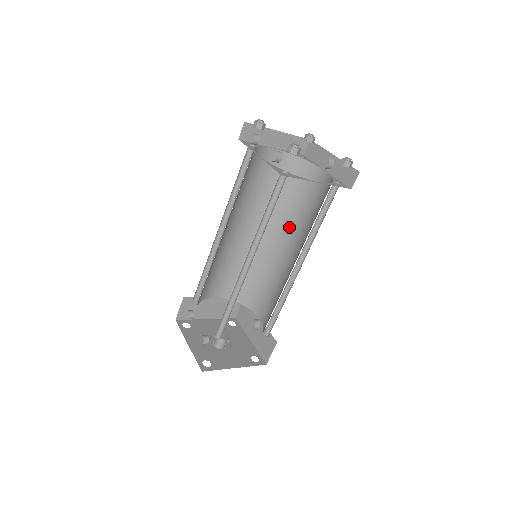
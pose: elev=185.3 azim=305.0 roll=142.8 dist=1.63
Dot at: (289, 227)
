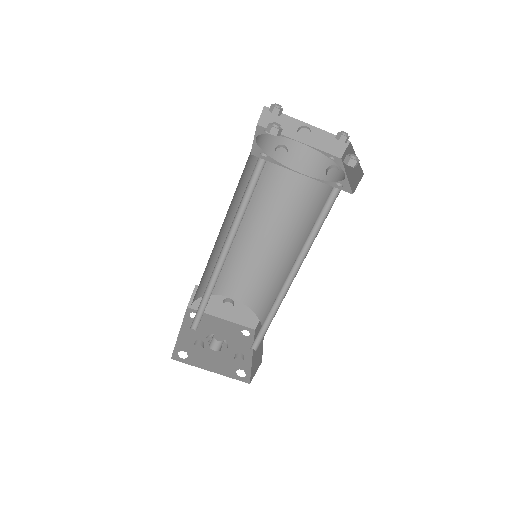
Dot at: (257, 206)
